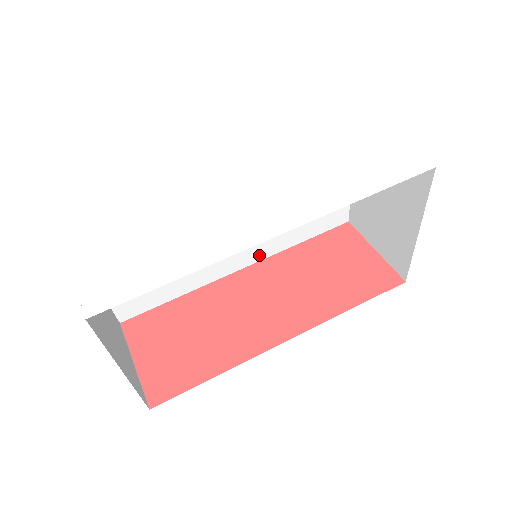
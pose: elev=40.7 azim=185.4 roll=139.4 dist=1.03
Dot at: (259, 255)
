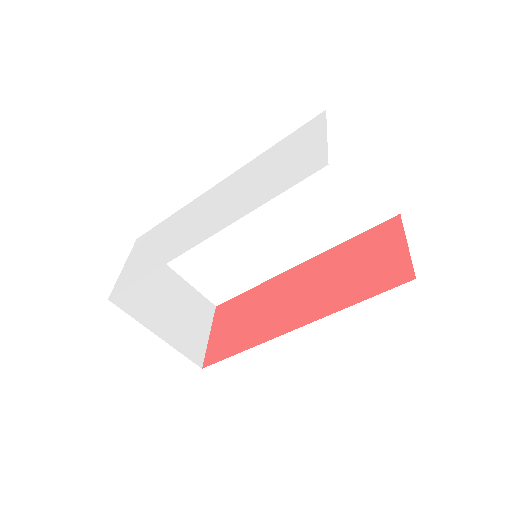
Dot at: (308, 253)
